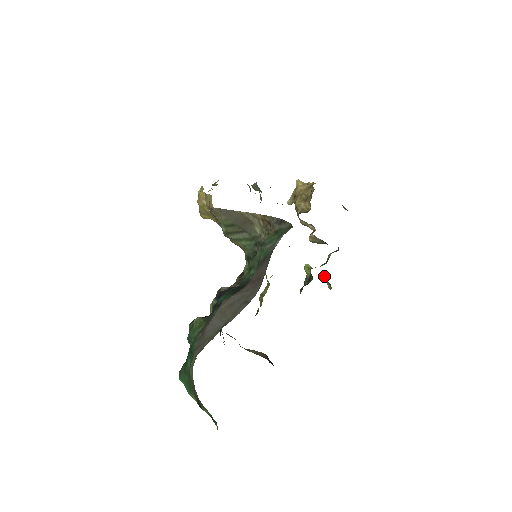
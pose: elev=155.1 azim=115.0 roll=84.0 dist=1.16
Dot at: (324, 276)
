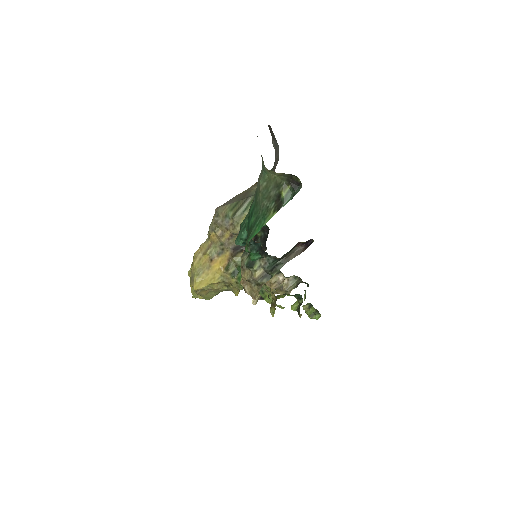
Dot at: (310, 311)
